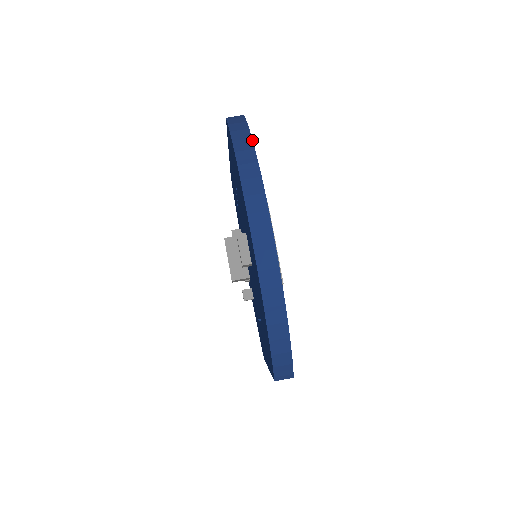
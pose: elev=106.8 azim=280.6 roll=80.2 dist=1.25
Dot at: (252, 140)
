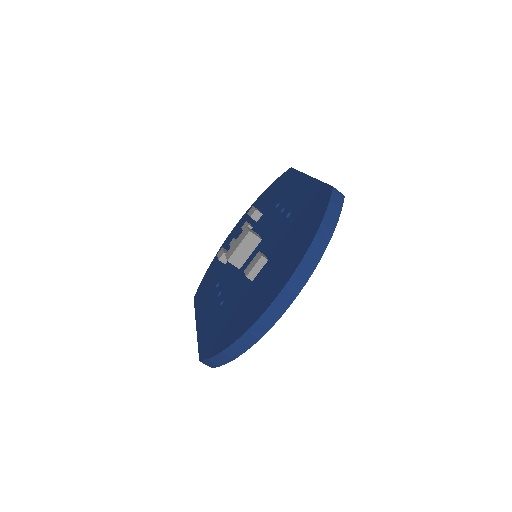
Dot at: occluded
